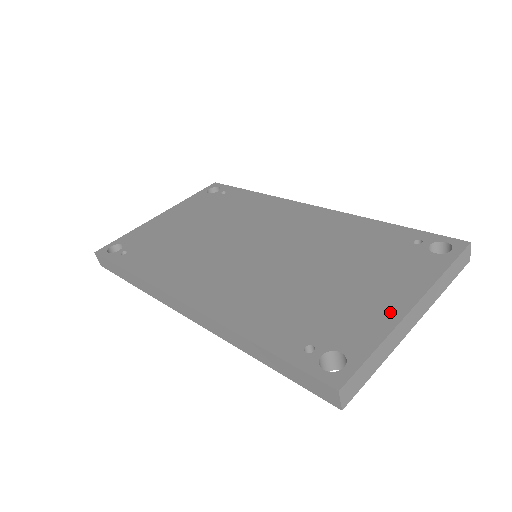
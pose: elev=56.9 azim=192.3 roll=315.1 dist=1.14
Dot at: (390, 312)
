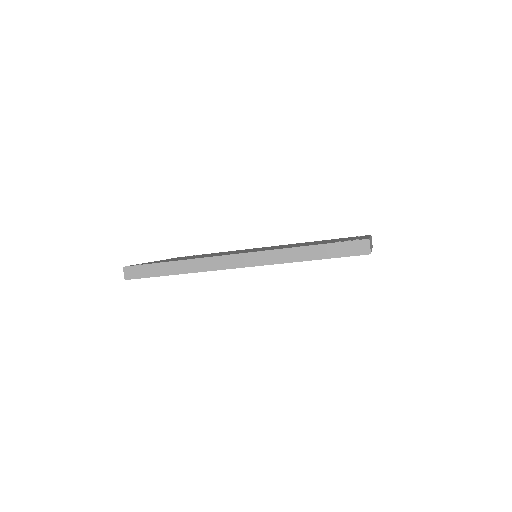
Dot at: (362, 237)
